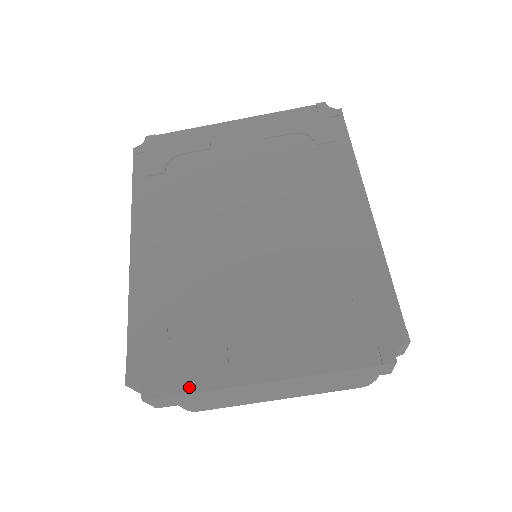
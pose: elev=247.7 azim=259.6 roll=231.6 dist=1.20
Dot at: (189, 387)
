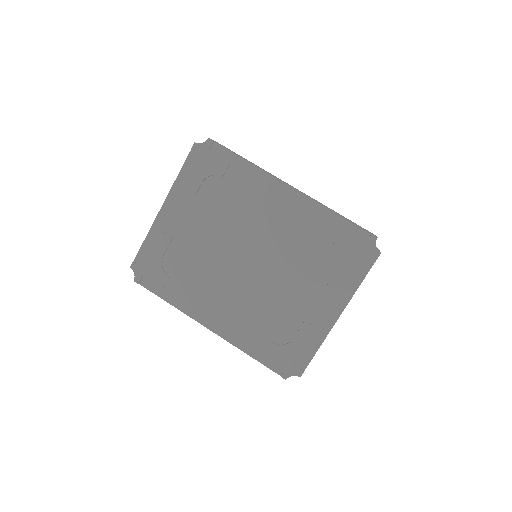
Dot at: (311, 353)
